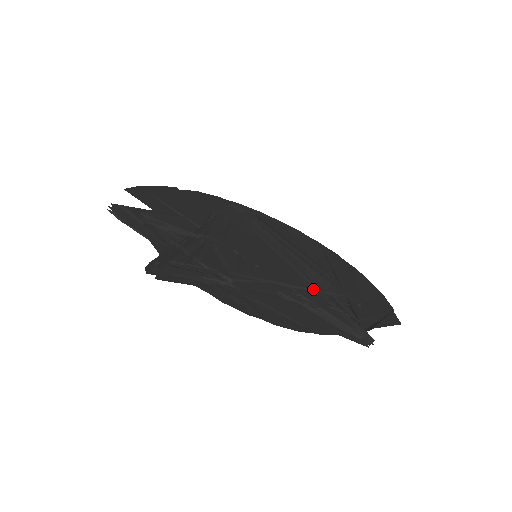
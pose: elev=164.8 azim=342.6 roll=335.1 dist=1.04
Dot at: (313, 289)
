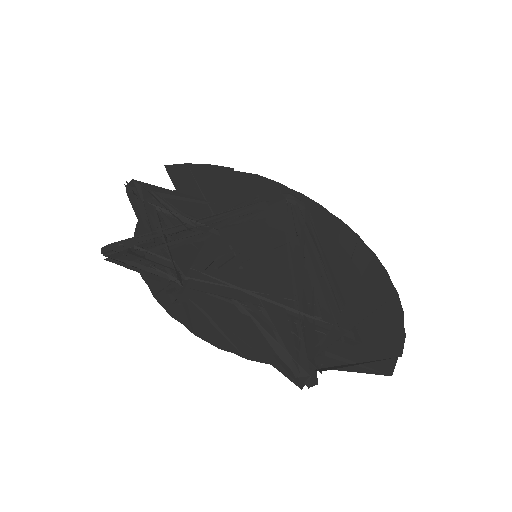
Dot at: (289, 307)
